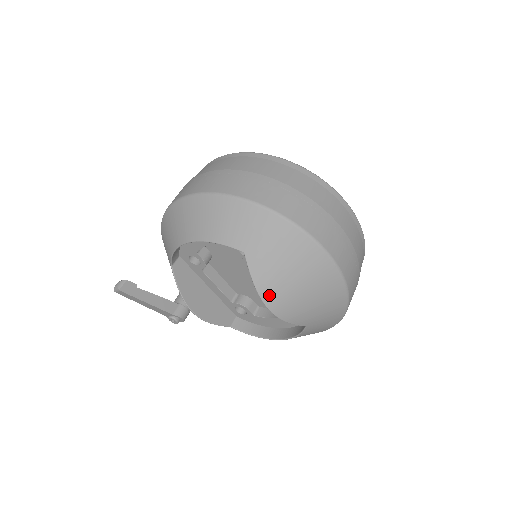
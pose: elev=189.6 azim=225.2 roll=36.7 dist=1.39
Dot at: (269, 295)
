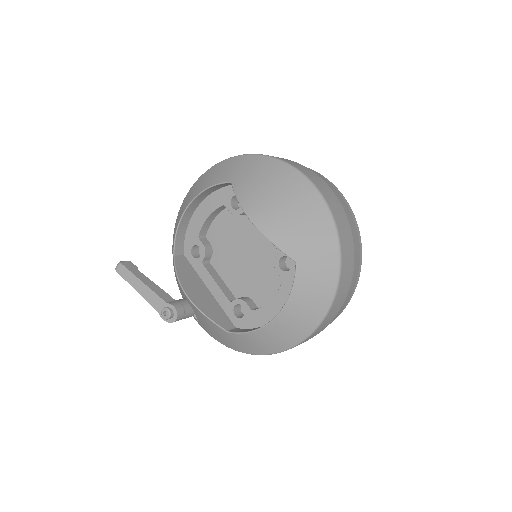
Dot at: (251, 207)
